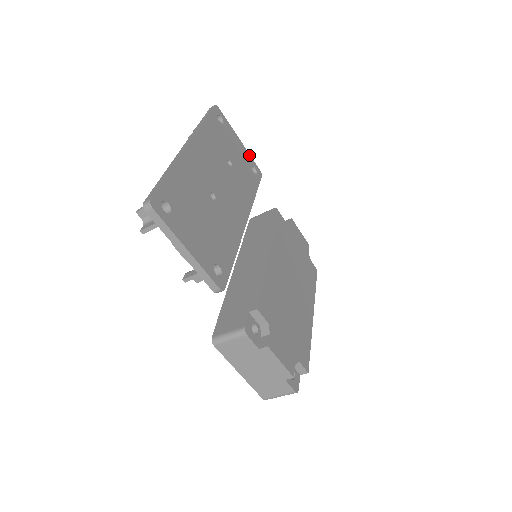
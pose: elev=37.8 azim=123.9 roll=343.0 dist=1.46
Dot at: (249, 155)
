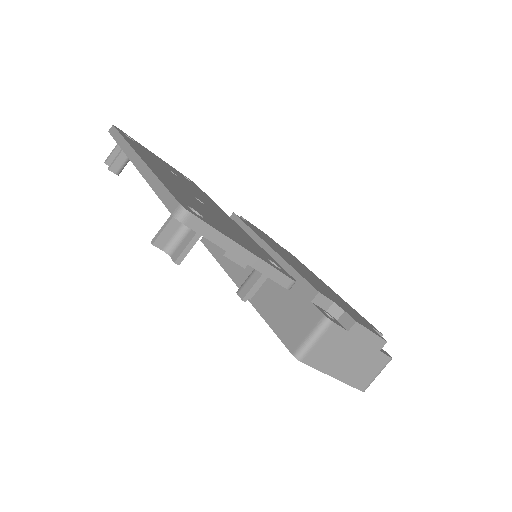
Dot at: (172, 167)
